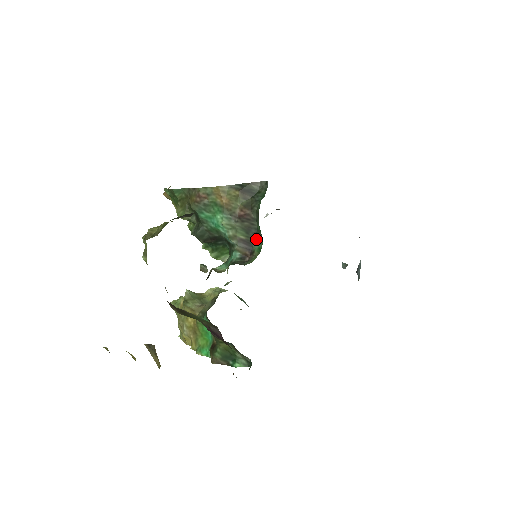
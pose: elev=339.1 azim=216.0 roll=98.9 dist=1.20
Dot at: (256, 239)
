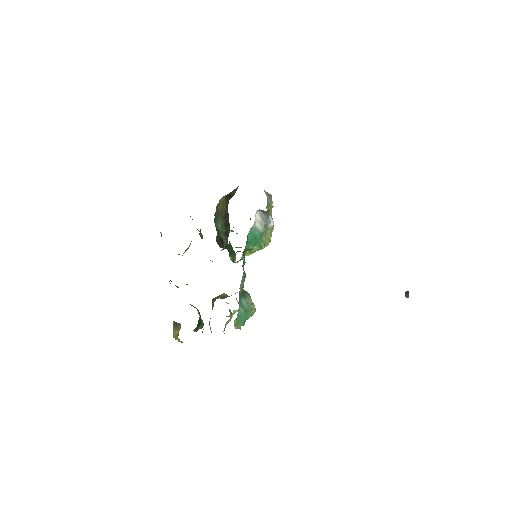
Dot at: (229, 229)
